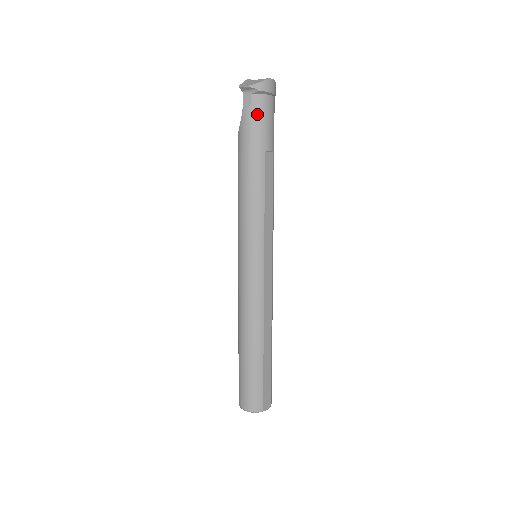
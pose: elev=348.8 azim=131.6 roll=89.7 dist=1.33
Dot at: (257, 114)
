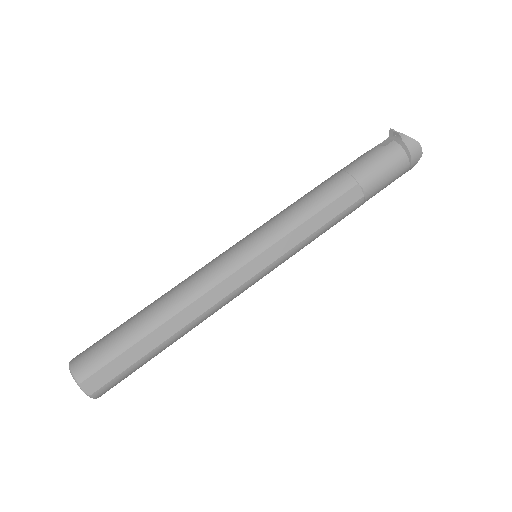
Dot at: (383, 155)
